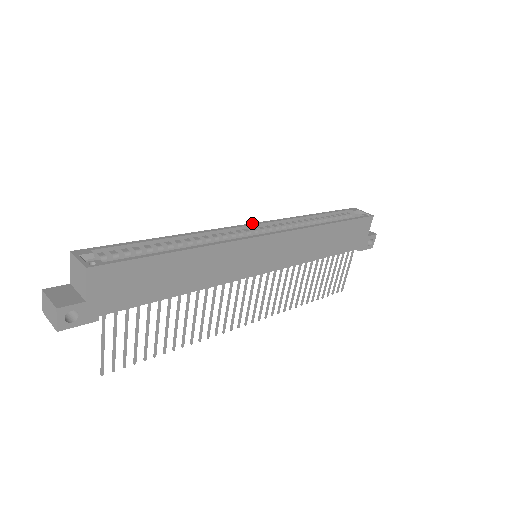
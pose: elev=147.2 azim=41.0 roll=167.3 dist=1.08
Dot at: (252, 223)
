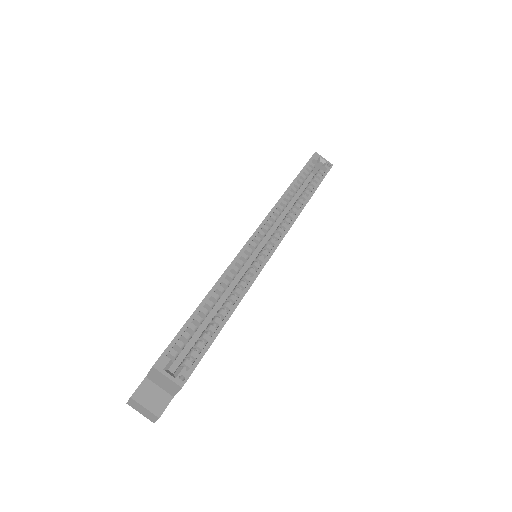
Dot at: (255, 231)
